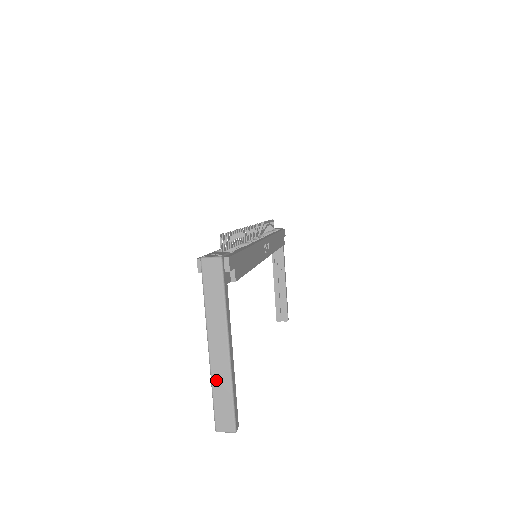
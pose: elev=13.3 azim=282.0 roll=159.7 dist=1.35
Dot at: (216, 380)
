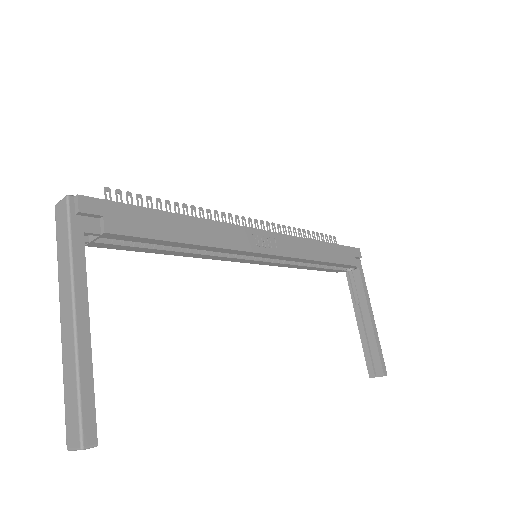
Dot at: (65, 365)
